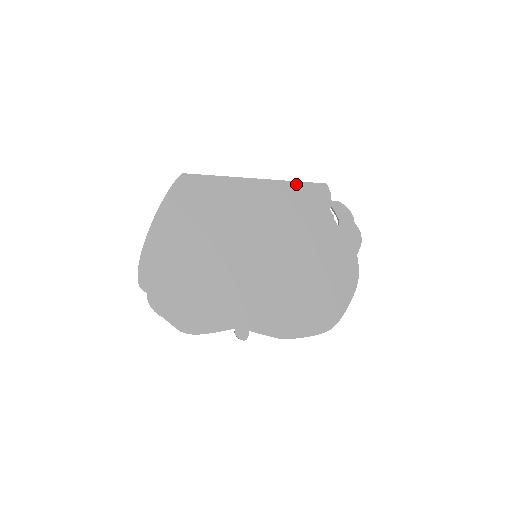
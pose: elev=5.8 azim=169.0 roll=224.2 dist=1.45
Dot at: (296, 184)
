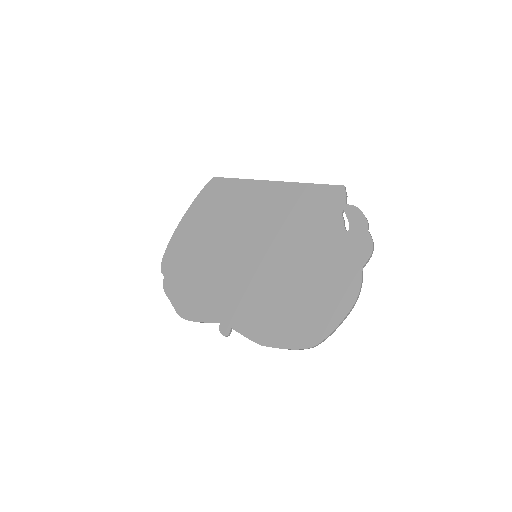
Dot at: (311, 186)
